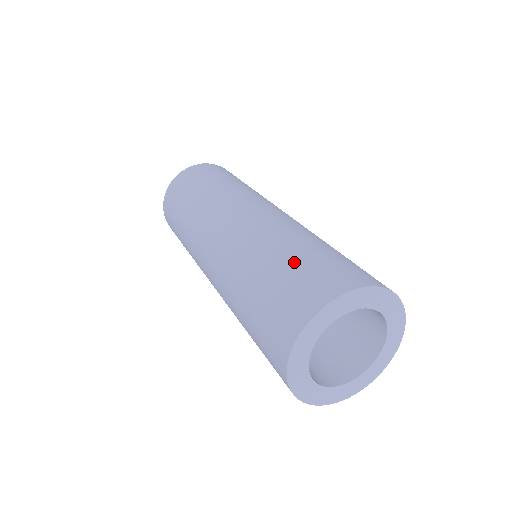
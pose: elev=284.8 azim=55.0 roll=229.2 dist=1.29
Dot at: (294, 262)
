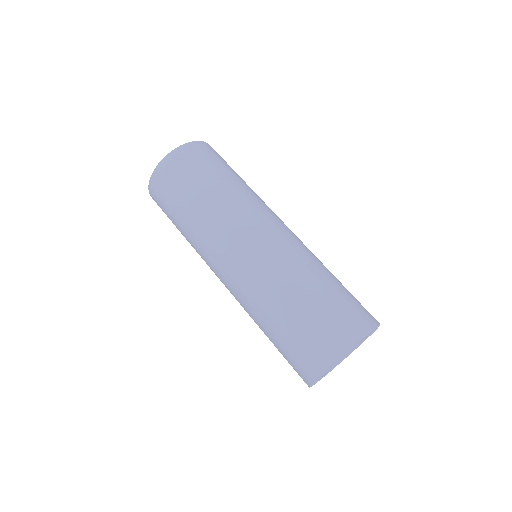
Dot at: (303, 318)
